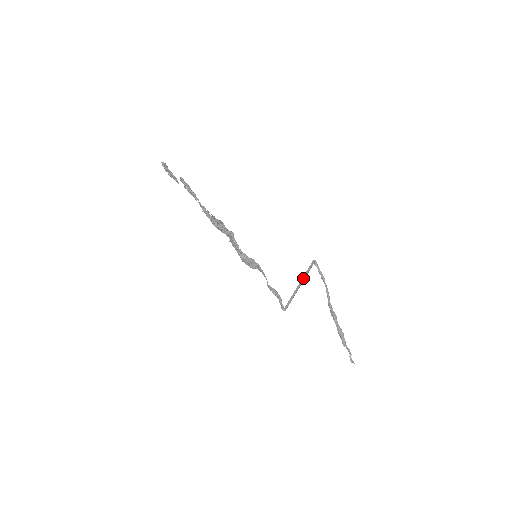
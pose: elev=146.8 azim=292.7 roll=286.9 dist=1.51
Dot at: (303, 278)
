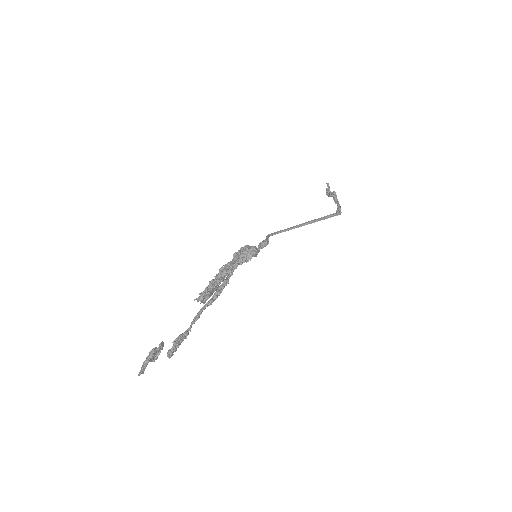
Dot at: (310, 222)
